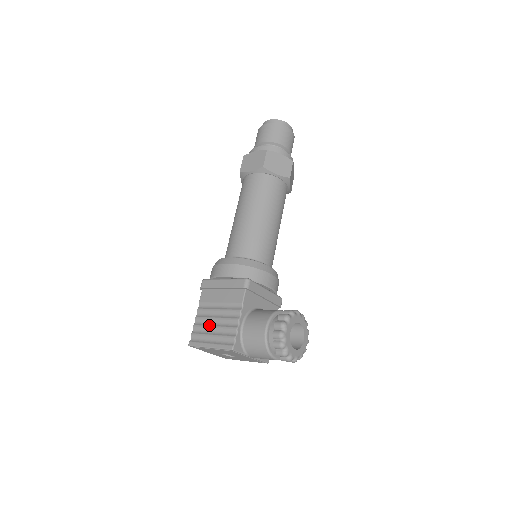
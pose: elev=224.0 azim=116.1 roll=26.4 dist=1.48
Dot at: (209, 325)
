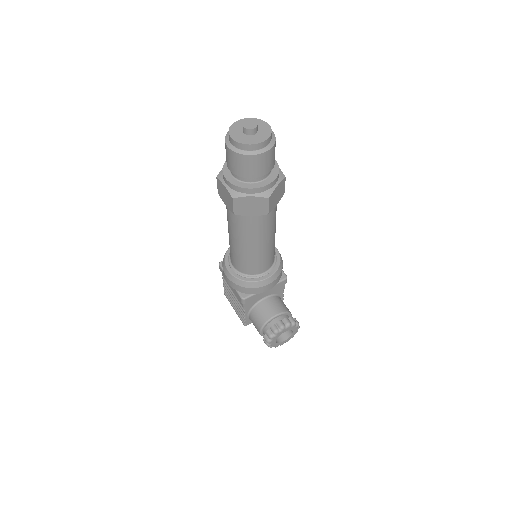
Dot at: (231, 297)
